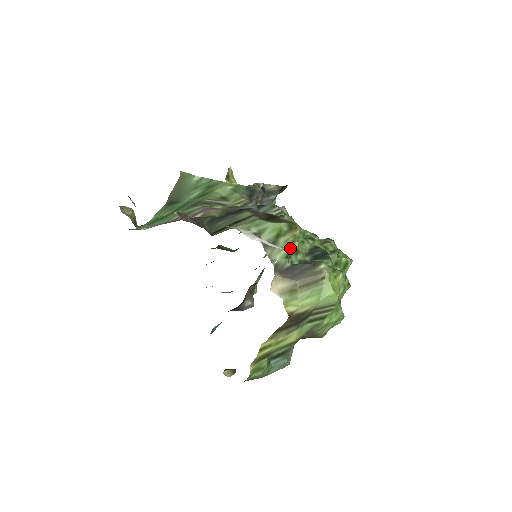
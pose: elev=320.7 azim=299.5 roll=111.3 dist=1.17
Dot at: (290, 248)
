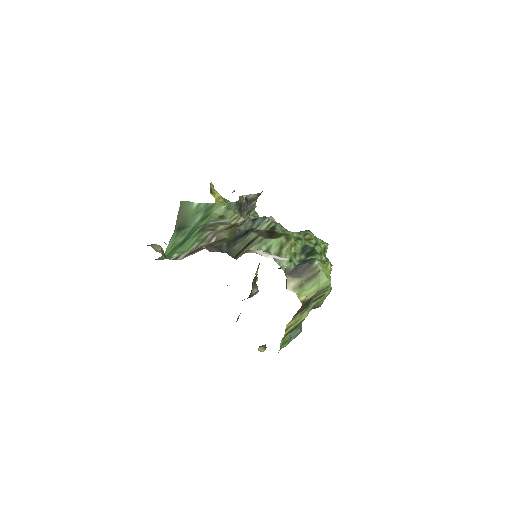
Dot at: (290, 254)
